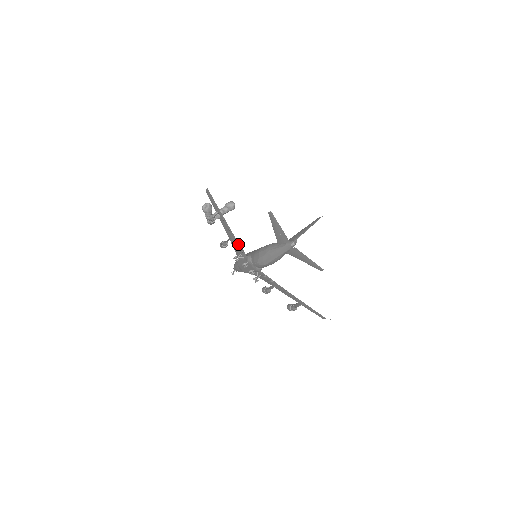
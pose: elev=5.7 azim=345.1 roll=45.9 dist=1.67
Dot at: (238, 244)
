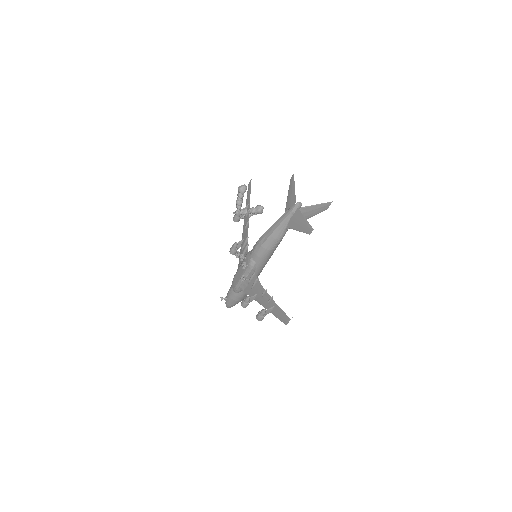
Dot at: (247, 237)
